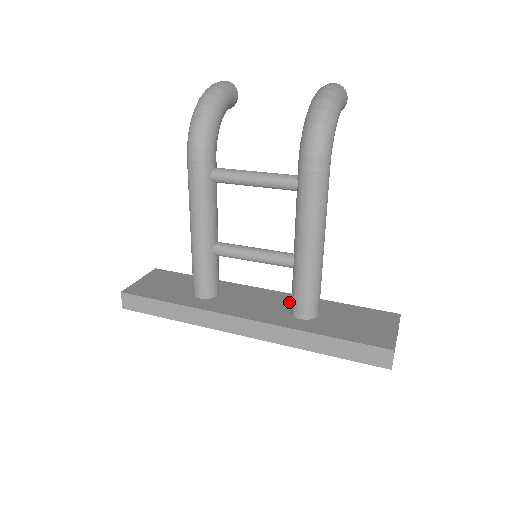
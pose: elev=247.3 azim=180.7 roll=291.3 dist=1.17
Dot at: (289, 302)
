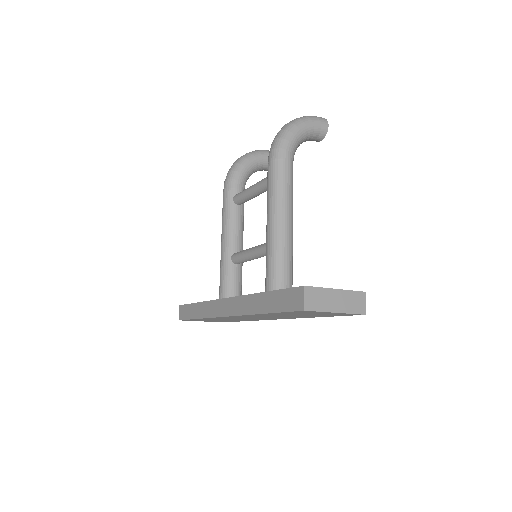
Dot at: occluded
